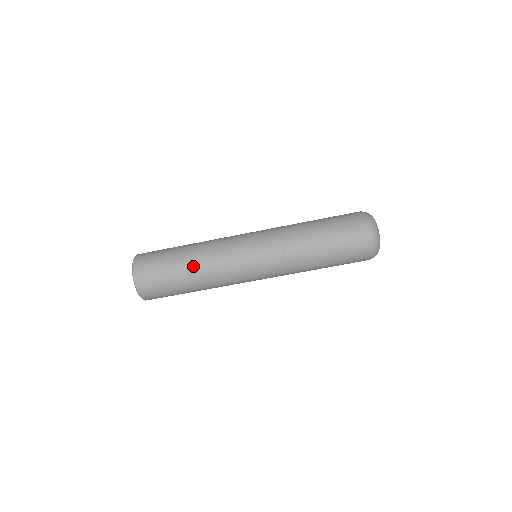
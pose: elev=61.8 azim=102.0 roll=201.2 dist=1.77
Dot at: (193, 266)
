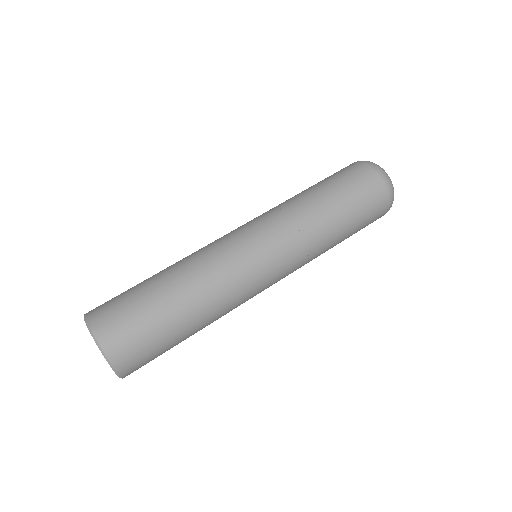
Dot at: (167, 268)
